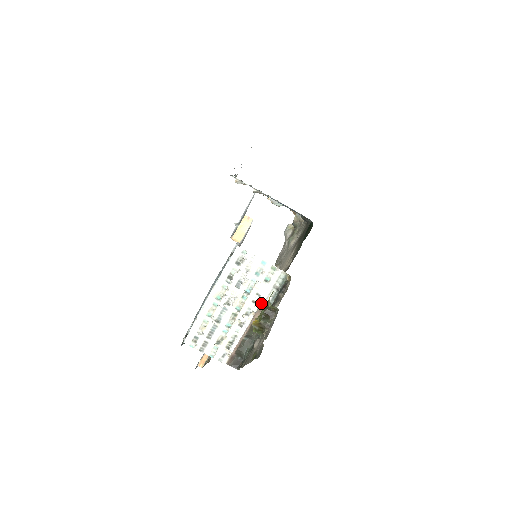
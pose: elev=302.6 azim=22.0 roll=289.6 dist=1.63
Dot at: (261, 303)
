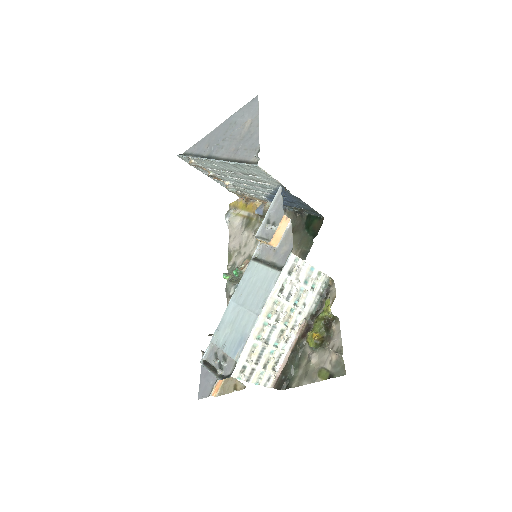
Dot at: (306, 313)
